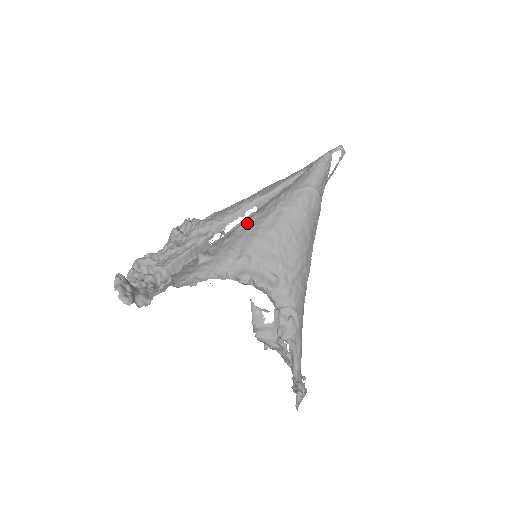
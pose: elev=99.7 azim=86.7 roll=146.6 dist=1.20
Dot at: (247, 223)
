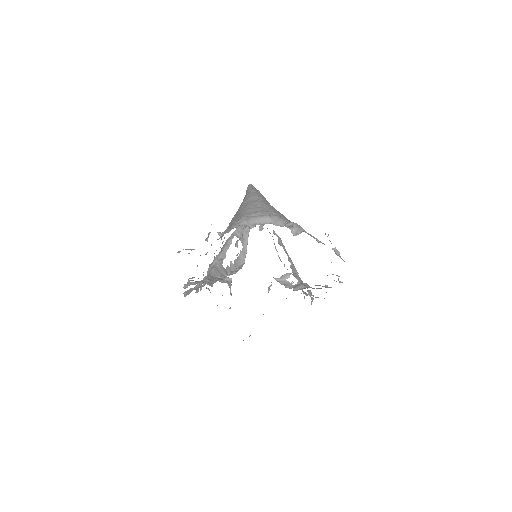
Dot at: (233, 217)
